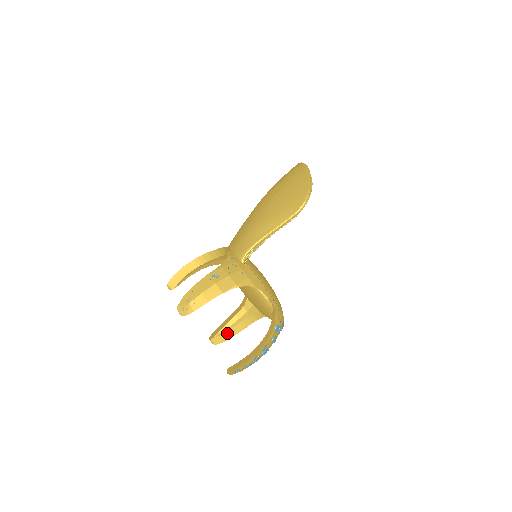
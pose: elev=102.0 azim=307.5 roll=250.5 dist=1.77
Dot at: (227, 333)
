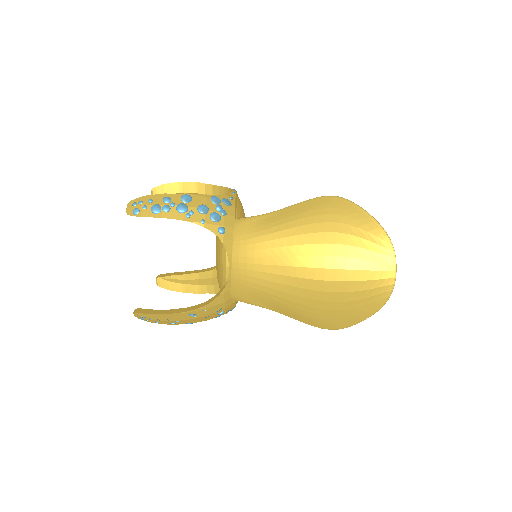
Dot at: occluded
